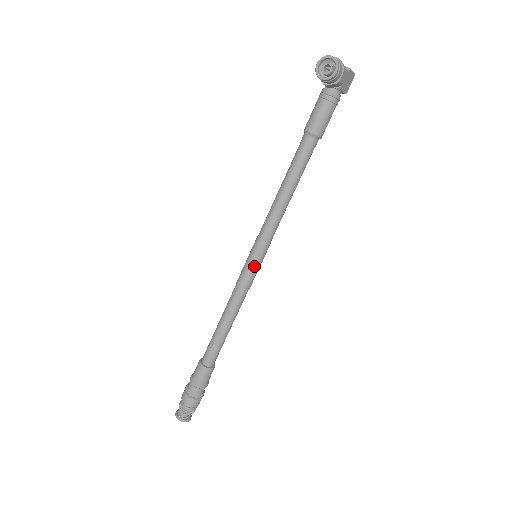
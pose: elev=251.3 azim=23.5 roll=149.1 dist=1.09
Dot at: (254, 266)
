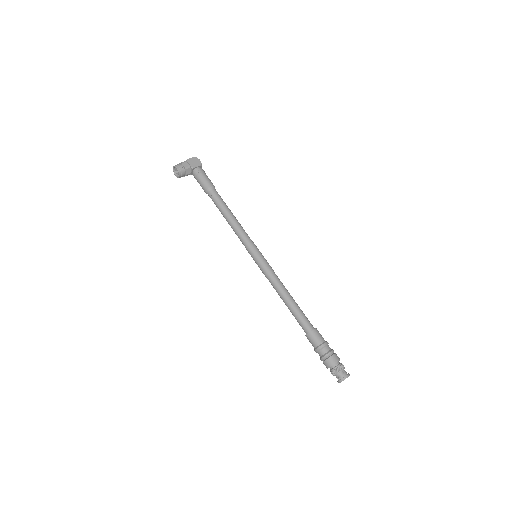
Dot at: (258, 260)
